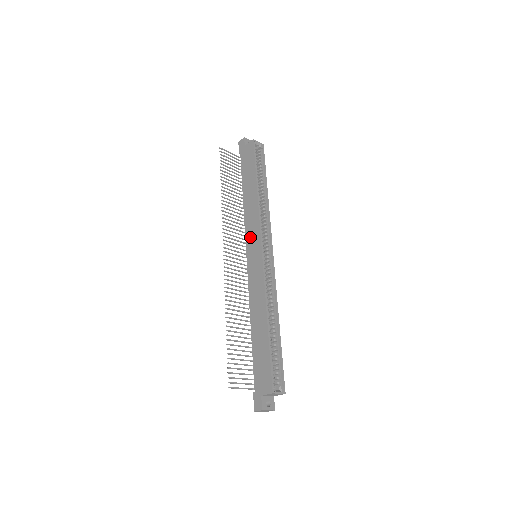
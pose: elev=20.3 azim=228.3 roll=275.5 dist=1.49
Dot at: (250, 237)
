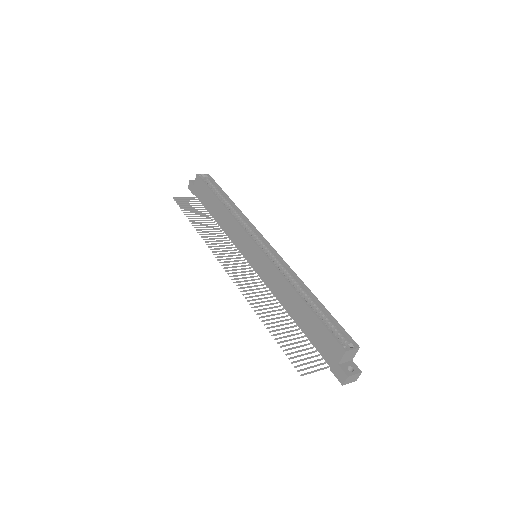
Dot at: (241, 245)
